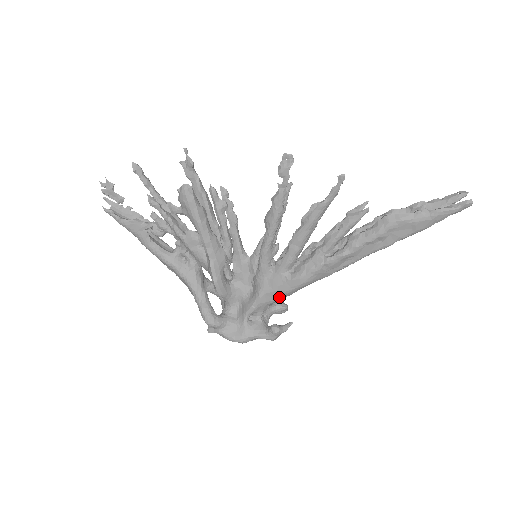
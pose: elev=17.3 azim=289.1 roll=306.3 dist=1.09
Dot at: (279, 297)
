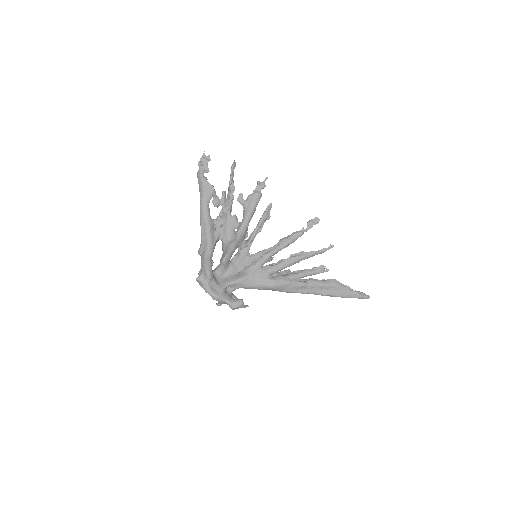
Dot at: (254, 286)
